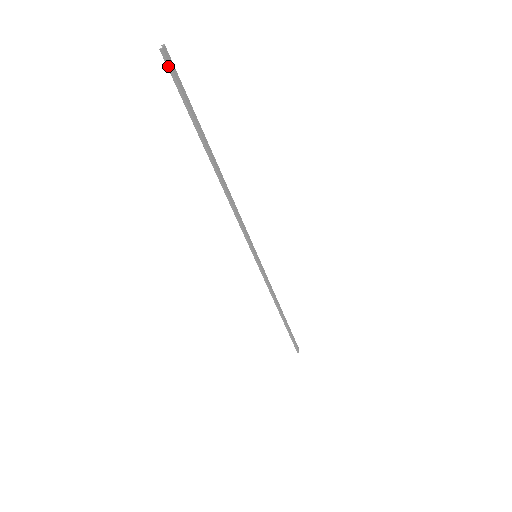
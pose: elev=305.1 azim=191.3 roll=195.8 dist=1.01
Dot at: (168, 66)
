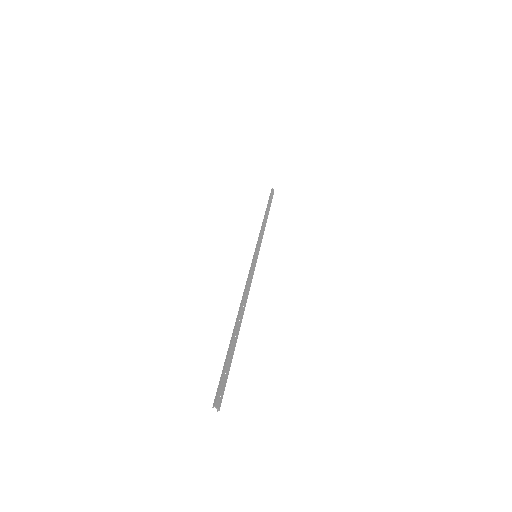
Dot at: (221, 398)
